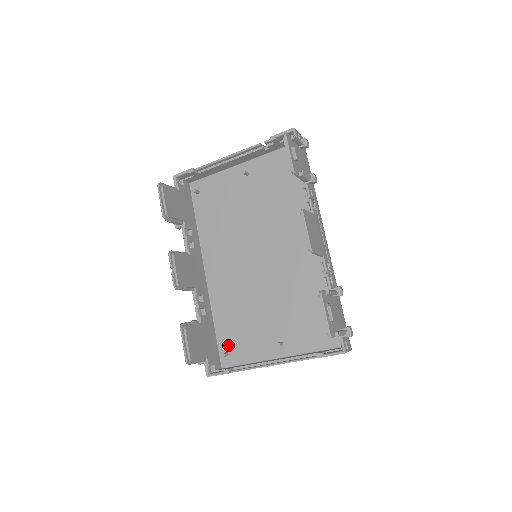
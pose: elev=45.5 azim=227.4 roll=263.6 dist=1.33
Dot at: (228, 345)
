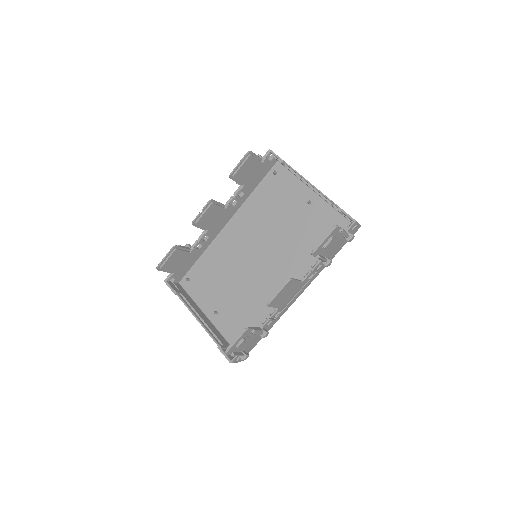
Dot at: (194, 277)
